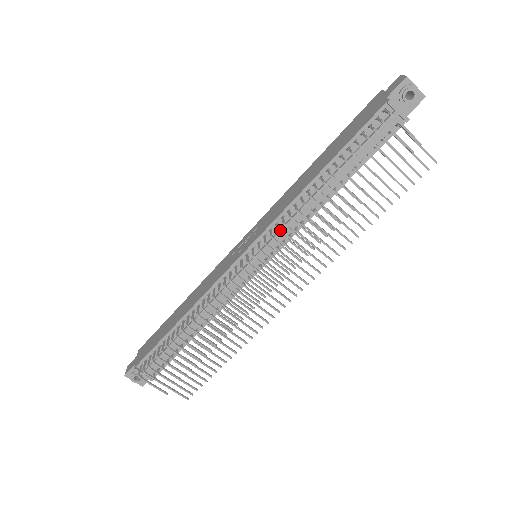
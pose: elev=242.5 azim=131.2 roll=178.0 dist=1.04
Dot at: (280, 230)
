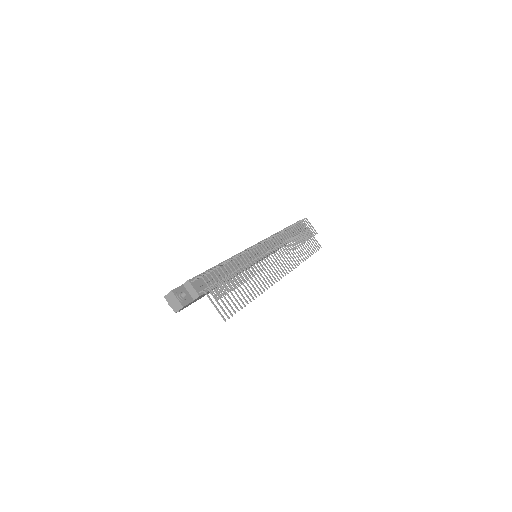
Dot at: (271, 242)
